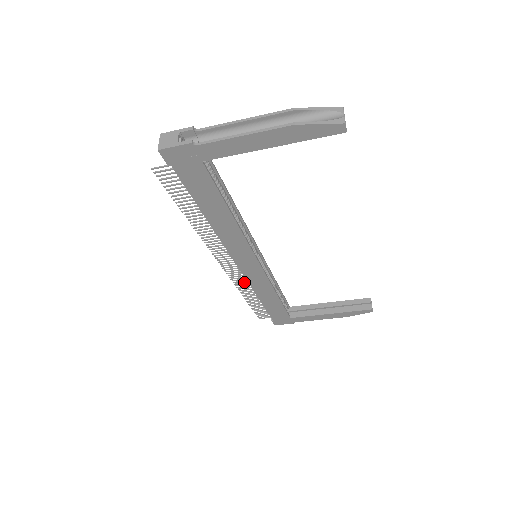
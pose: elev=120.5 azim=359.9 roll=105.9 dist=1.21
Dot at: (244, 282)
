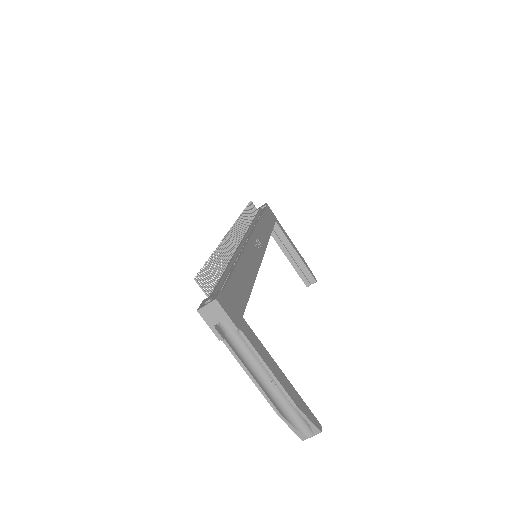
Dot at: (245, 226)
